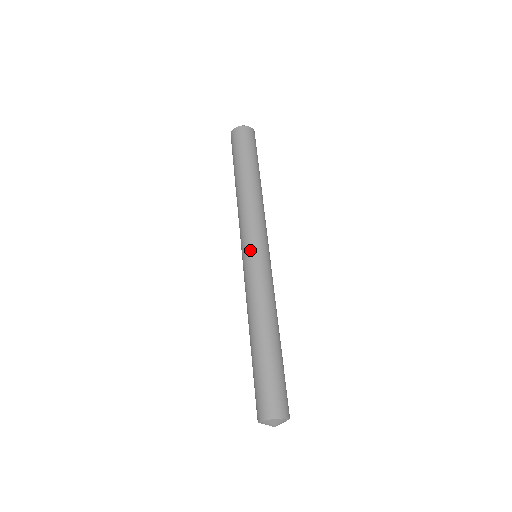
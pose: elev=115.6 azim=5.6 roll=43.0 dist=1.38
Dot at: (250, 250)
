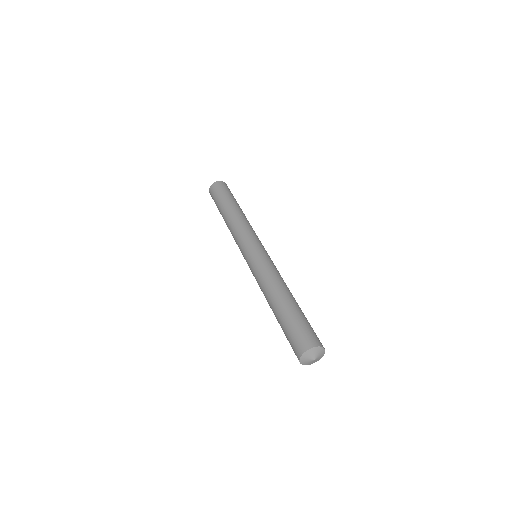
Dot at: (252, 248)
